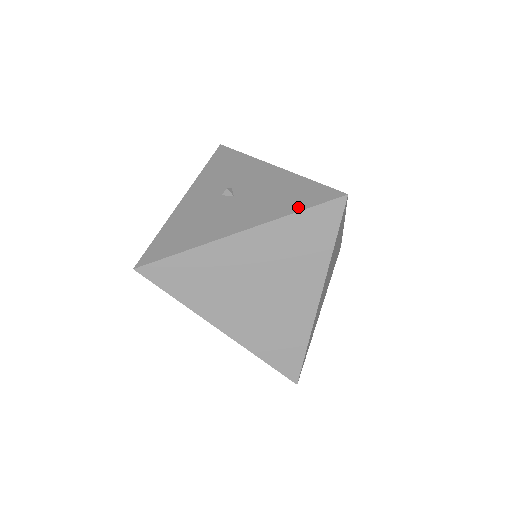
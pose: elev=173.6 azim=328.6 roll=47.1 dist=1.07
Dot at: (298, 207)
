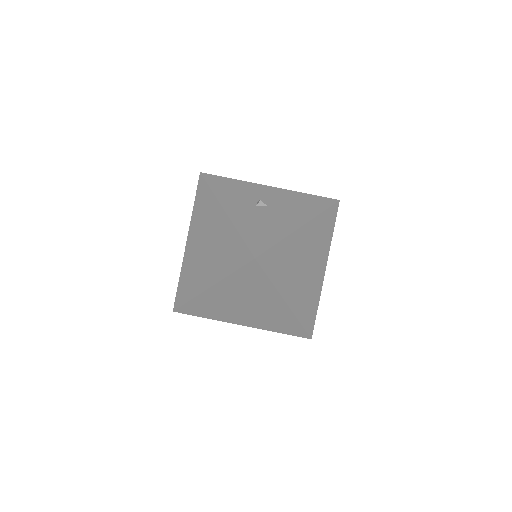
Dot at: (321, 208)
